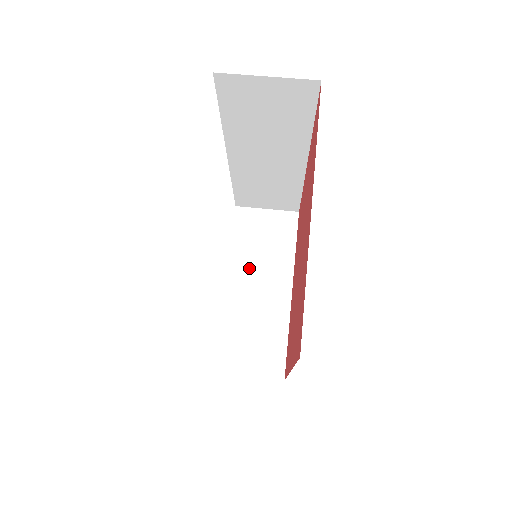
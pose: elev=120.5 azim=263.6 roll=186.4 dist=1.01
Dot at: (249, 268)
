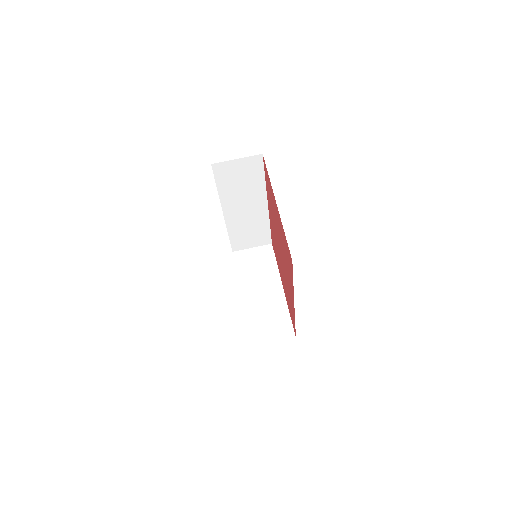
Dot at: (252, 283)
